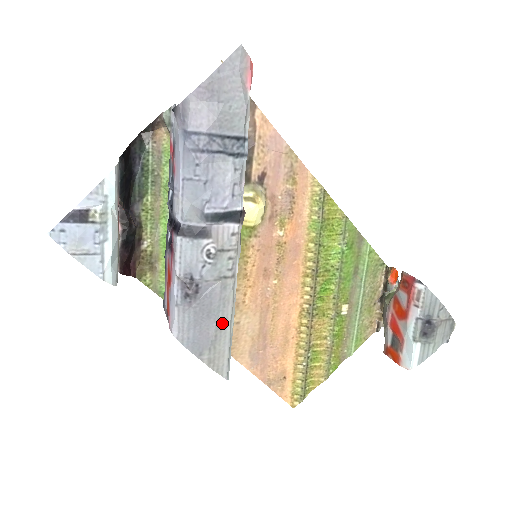
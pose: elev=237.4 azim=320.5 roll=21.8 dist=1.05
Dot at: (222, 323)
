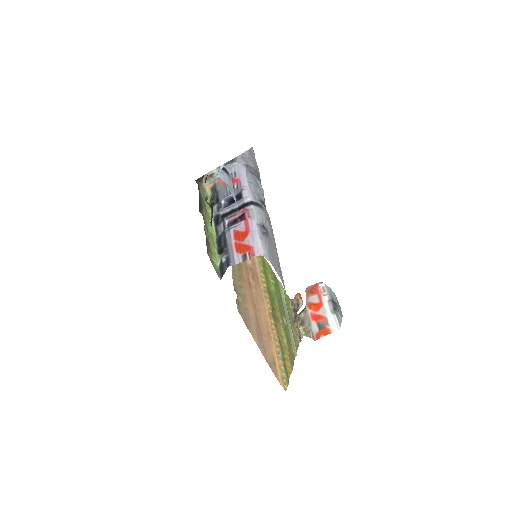
Dot at: (277, 257)
